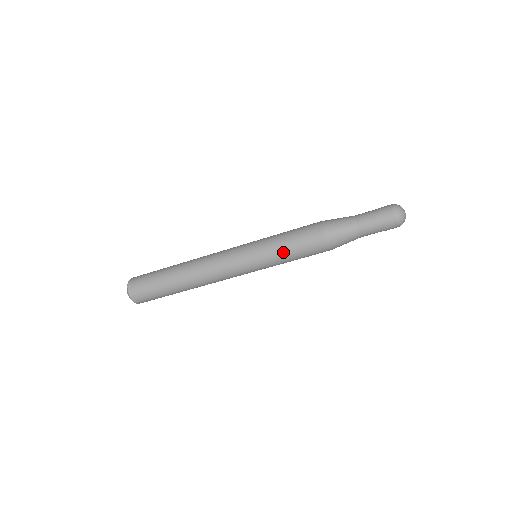
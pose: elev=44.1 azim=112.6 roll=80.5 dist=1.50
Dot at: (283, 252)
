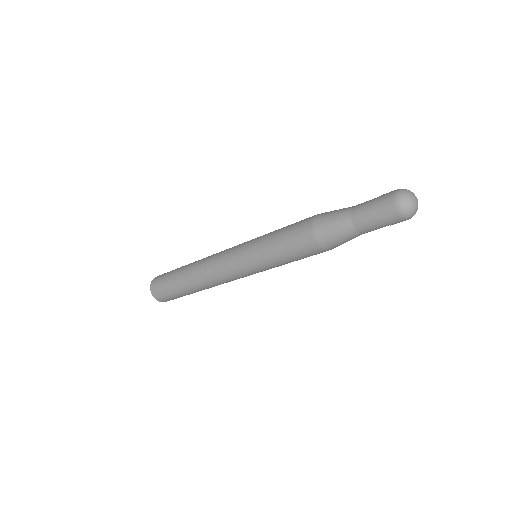
Dot at: occluded
